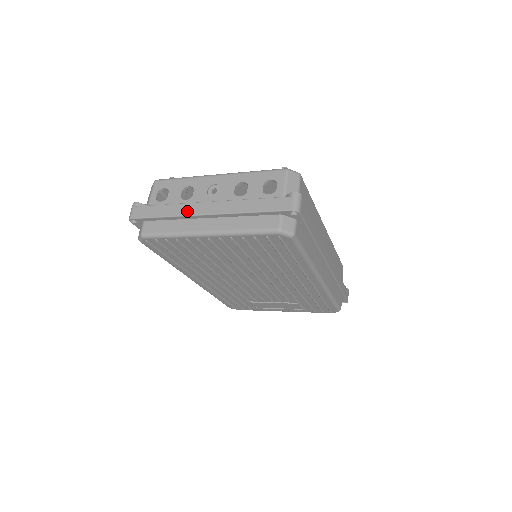
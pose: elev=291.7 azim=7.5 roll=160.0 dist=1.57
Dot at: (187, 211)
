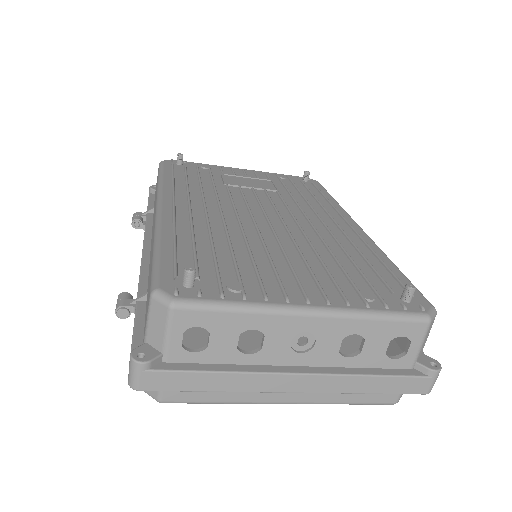
Dot at: (260, 387)
